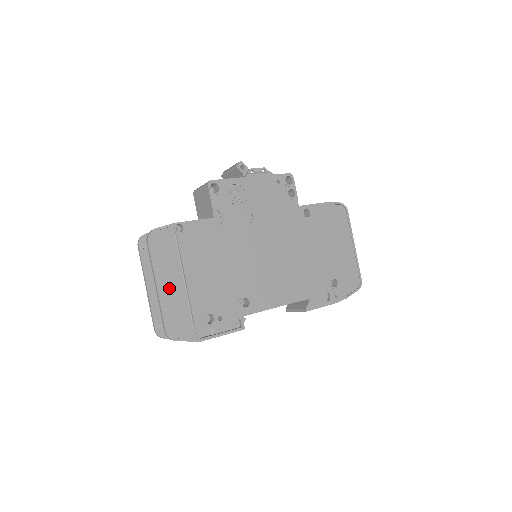
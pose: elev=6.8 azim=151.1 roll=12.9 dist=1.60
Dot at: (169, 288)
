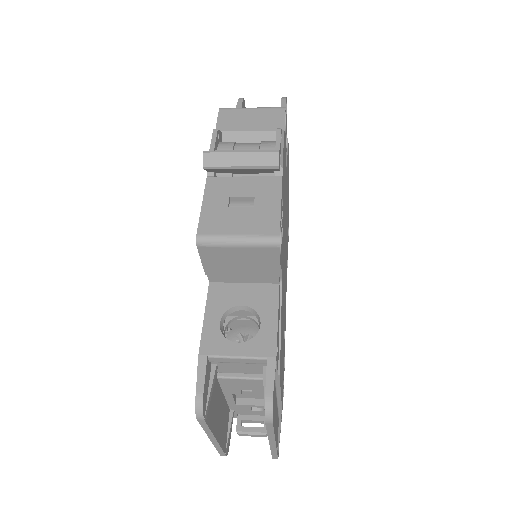
Dot at: (275, 424)
